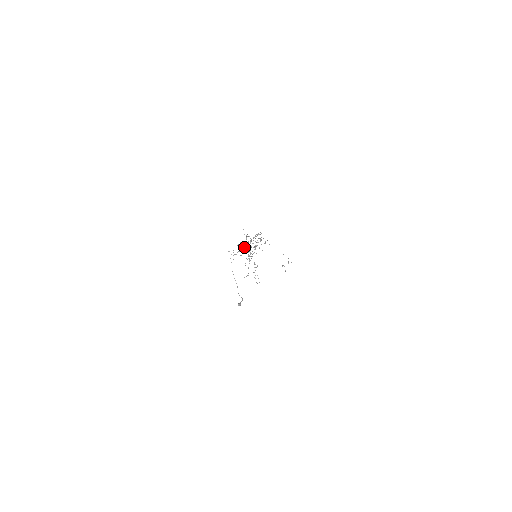
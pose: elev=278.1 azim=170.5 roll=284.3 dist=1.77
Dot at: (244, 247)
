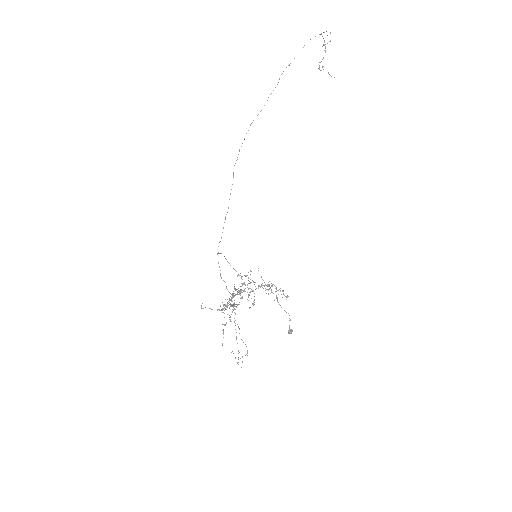
Dot at: occluded
